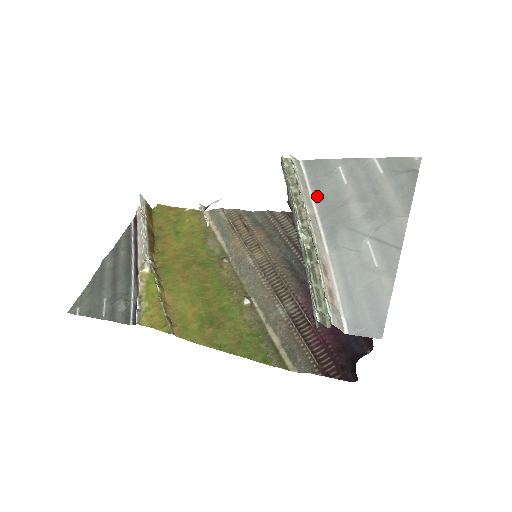
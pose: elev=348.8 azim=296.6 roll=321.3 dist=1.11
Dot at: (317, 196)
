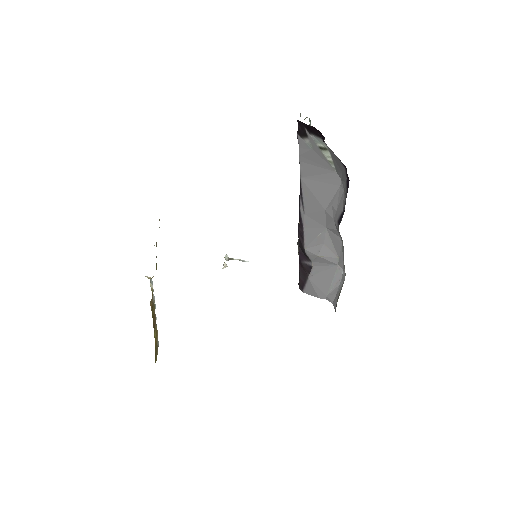
Dot at: occluded
